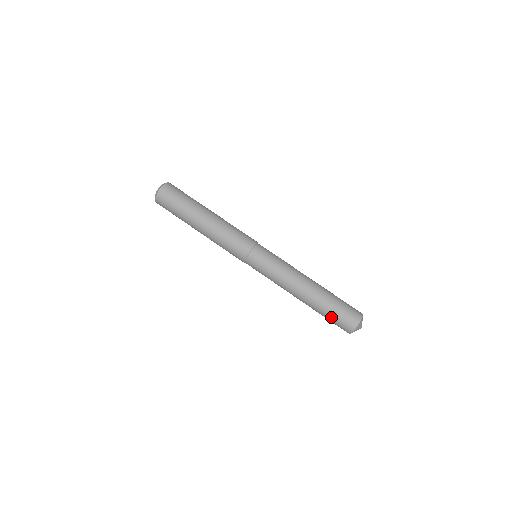
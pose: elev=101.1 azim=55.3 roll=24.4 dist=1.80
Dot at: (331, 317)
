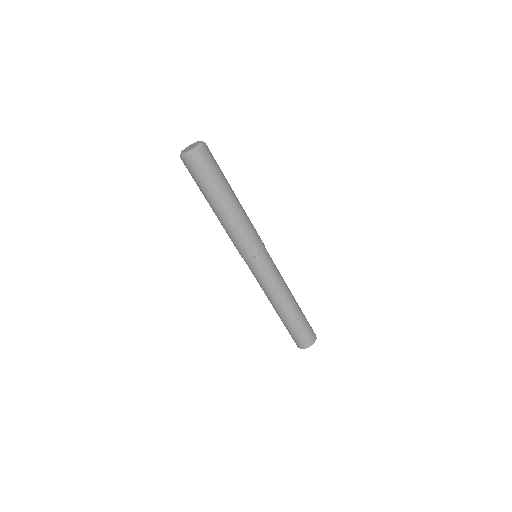
Dot at: (296, 332)
